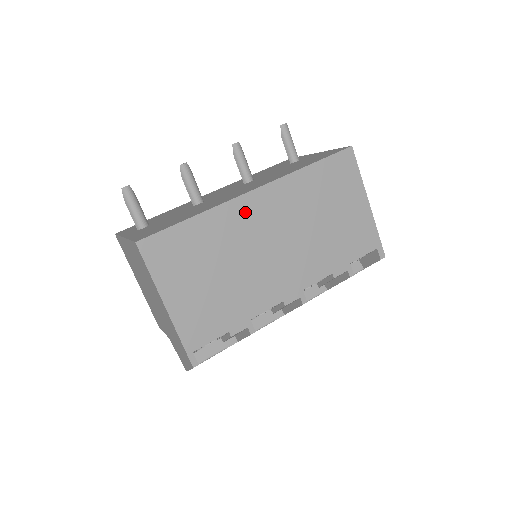
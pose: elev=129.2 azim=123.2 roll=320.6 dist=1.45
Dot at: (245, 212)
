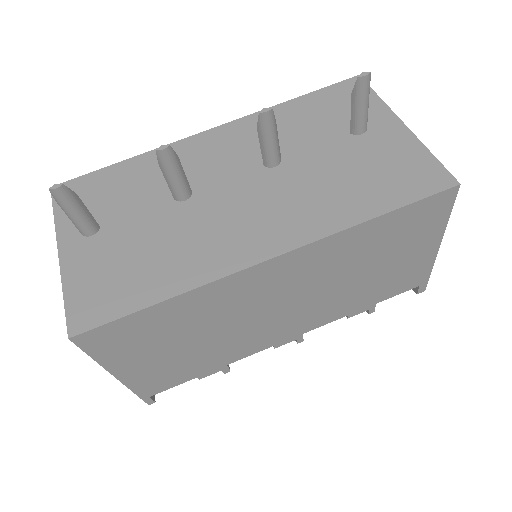
Dot at: (248, 284)
